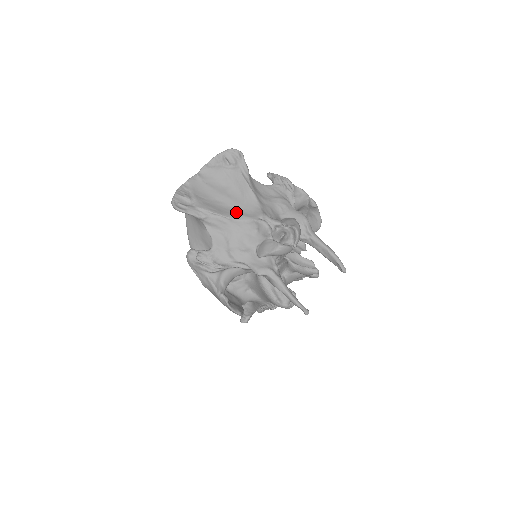
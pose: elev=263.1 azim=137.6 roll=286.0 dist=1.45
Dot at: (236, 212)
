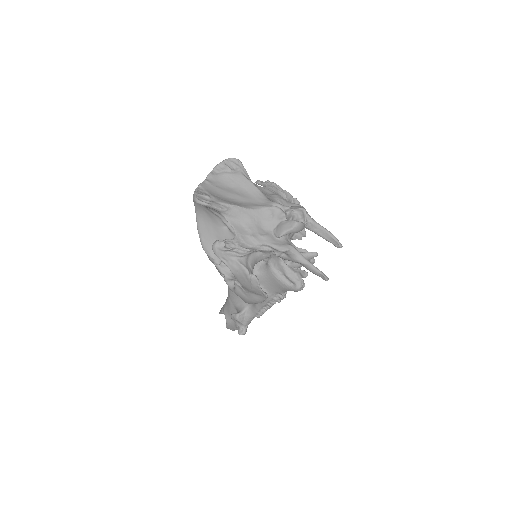
Dot at: (249, 204)
